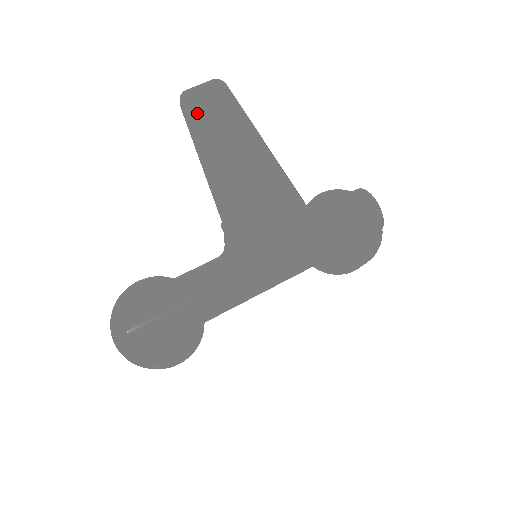
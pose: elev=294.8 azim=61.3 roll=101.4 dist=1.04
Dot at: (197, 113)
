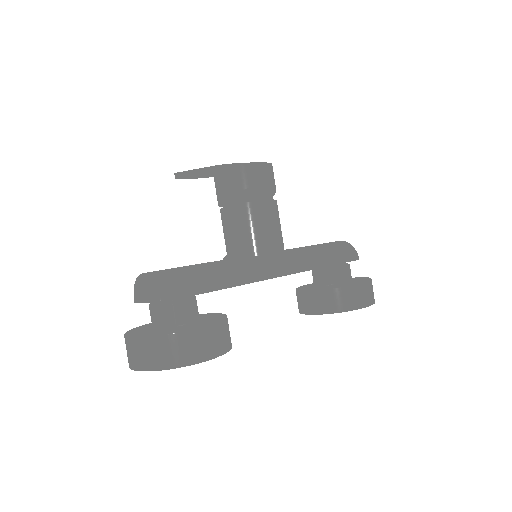
Dot at: occluded
